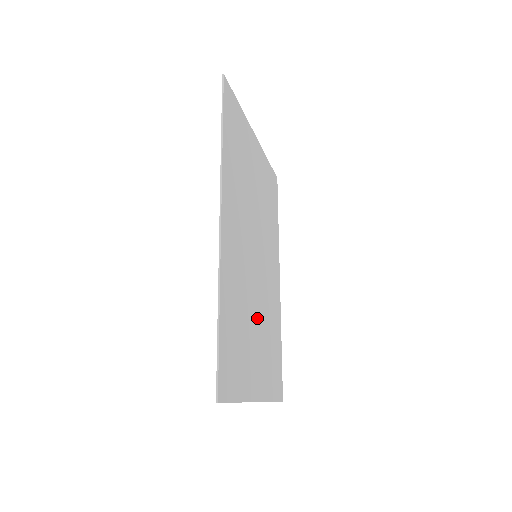
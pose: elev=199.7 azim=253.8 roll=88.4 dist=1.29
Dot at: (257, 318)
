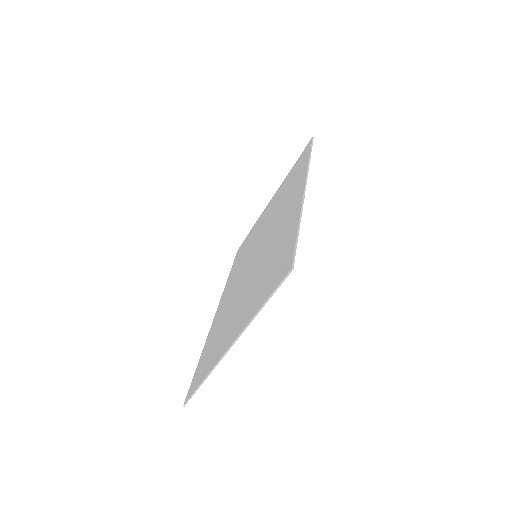
Dot at: occluded
